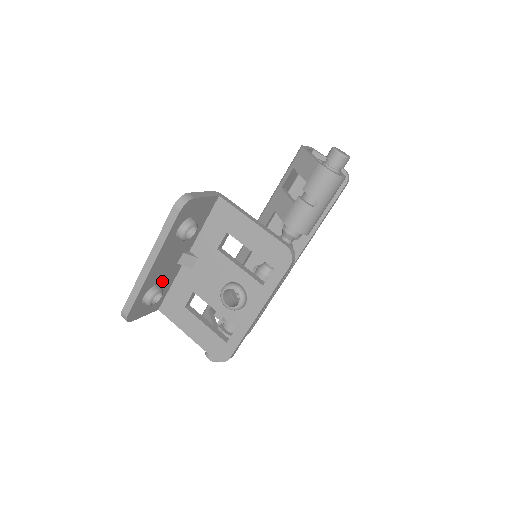
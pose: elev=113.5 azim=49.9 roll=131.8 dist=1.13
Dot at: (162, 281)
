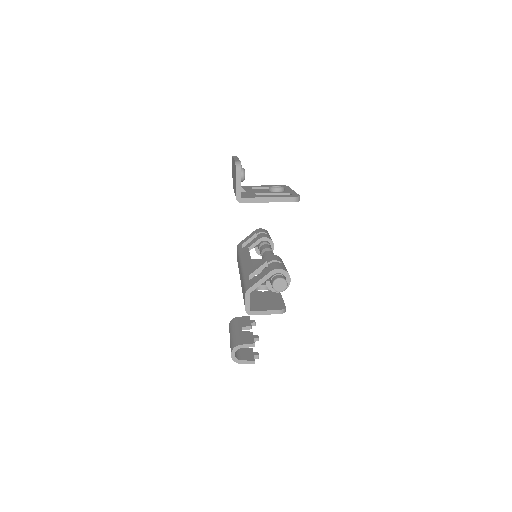
Dot at: occluded
